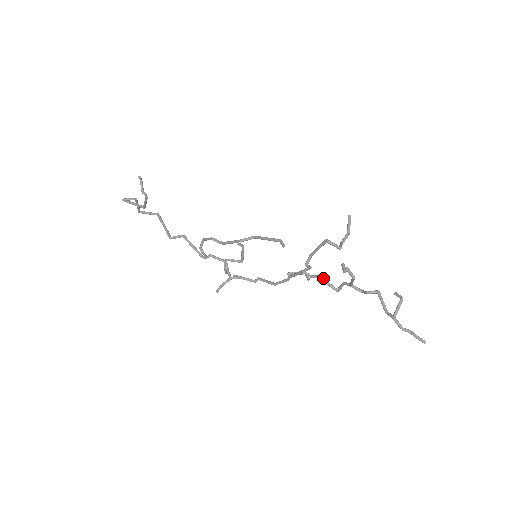
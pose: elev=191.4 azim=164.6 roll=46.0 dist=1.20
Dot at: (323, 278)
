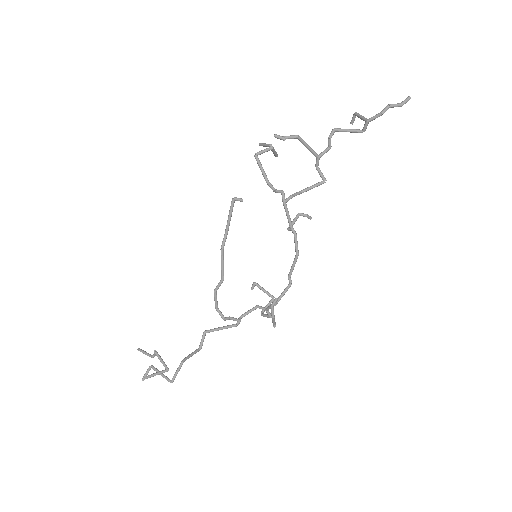
Dot at: (304, 189)
